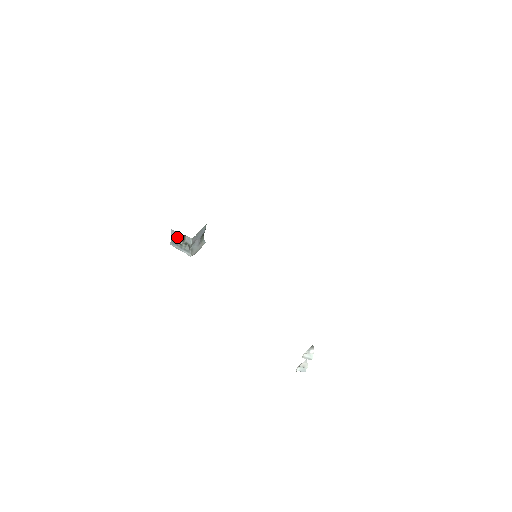
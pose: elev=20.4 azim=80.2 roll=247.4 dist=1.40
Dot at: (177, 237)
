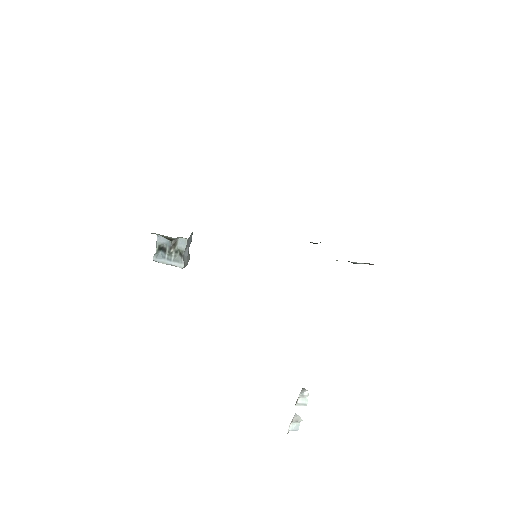
Dot at: (164, 246)
